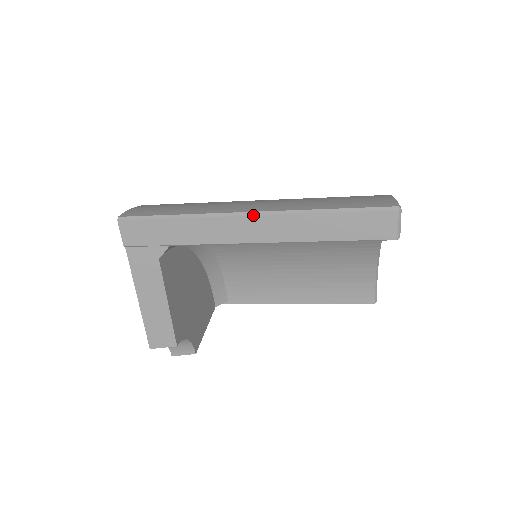
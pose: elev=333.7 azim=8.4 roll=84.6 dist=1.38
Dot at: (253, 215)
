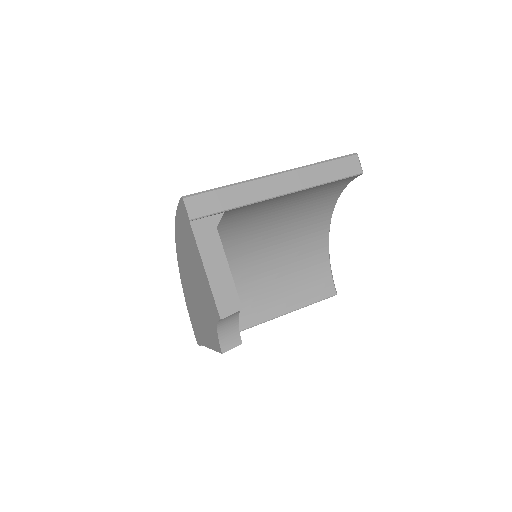
Dot at: (278, 174)
